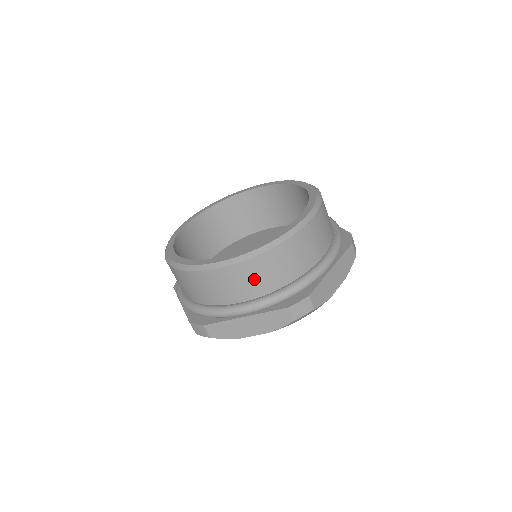
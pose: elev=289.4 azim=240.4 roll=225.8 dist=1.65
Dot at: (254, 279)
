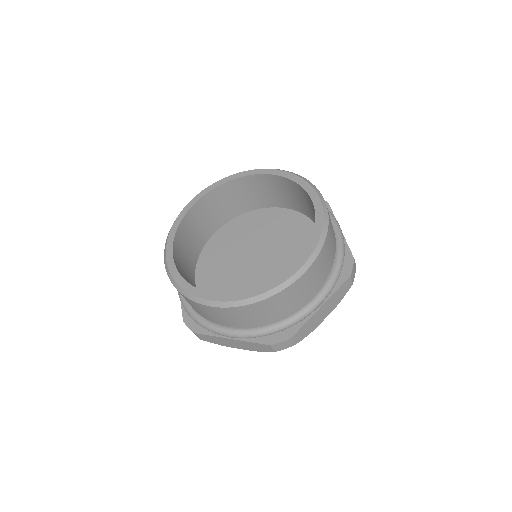
Dot at: (241, 318)
